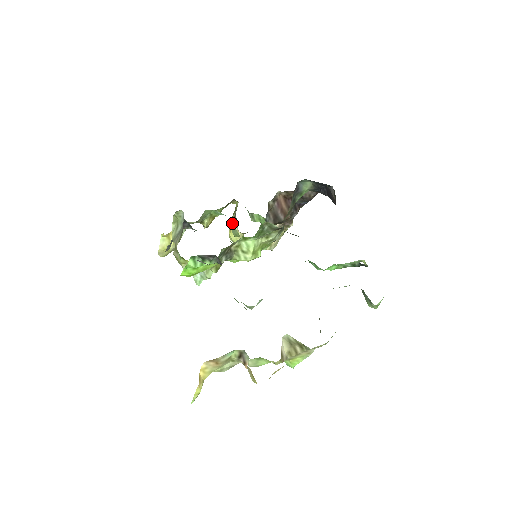
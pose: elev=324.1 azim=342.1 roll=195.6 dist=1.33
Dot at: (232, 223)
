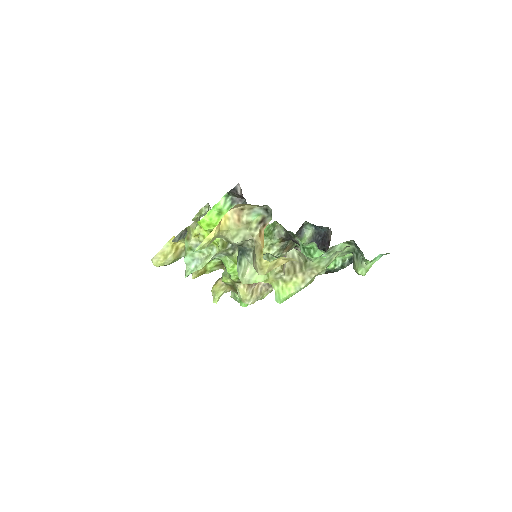
Dot at: (220, 279)
